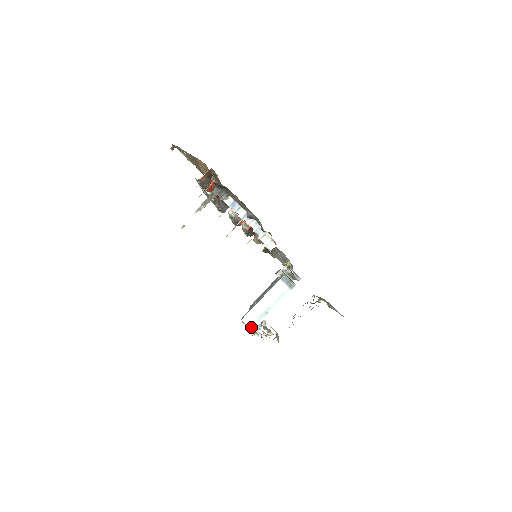
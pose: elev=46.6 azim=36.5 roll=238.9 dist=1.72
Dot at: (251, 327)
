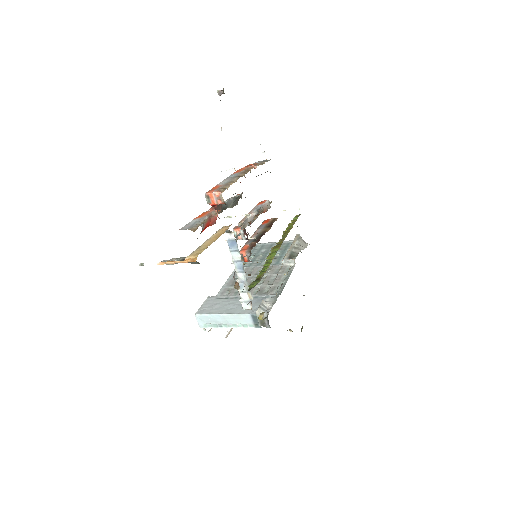
Dot at: (200, 325)
